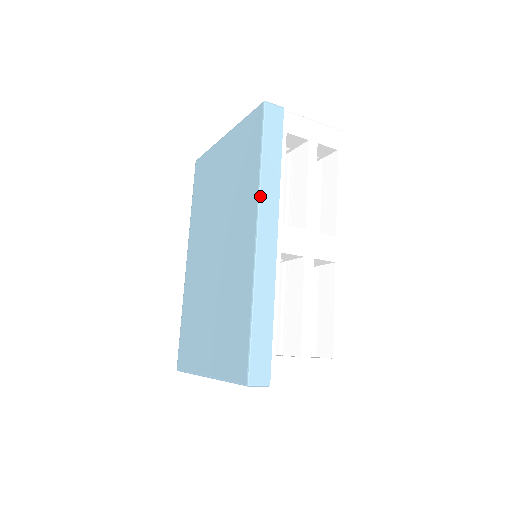
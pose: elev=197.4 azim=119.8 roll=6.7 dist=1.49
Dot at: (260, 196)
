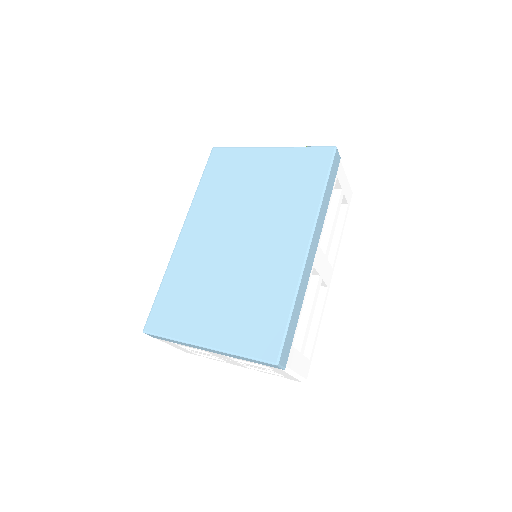
Dot at: (318, 218)
